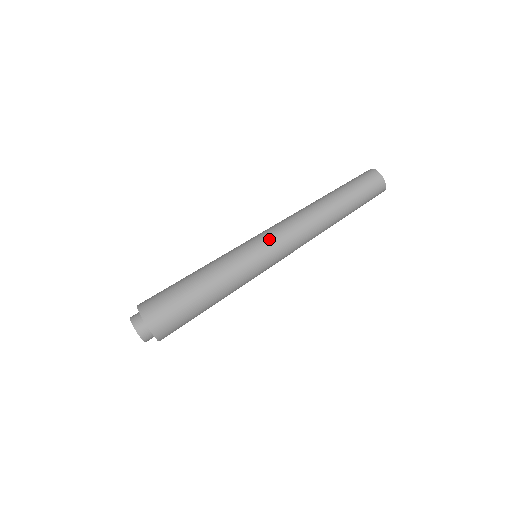
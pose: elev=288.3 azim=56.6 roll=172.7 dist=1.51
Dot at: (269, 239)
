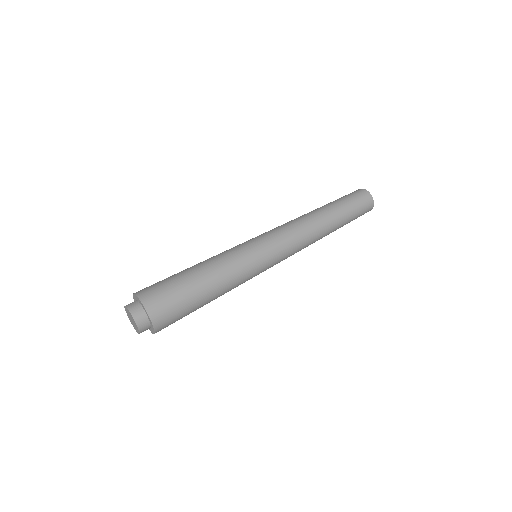
Dot at: (269, 236)
